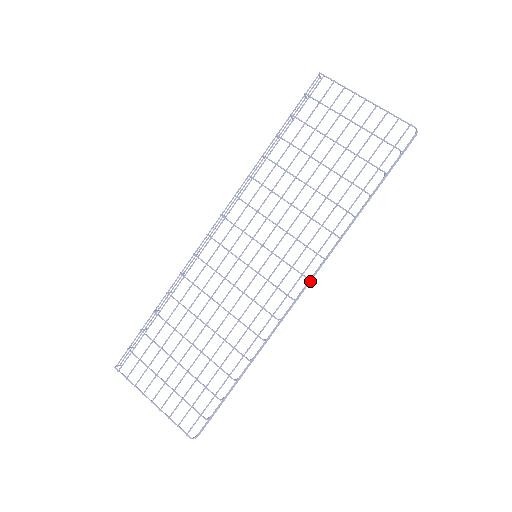
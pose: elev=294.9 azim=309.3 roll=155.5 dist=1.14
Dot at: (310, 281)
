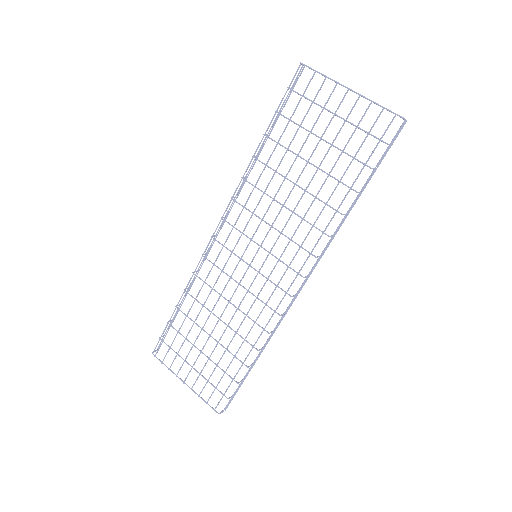
Dot at: (308, 277)
